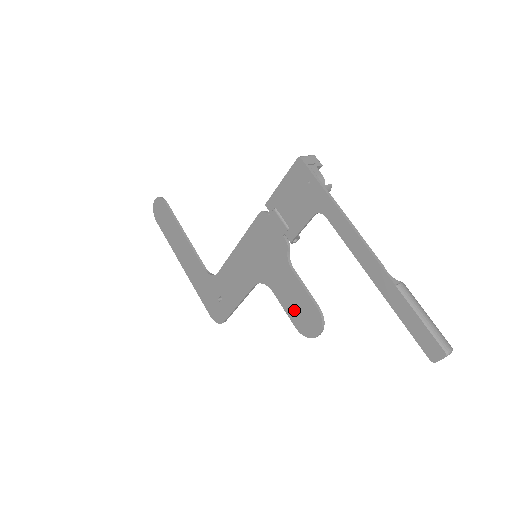
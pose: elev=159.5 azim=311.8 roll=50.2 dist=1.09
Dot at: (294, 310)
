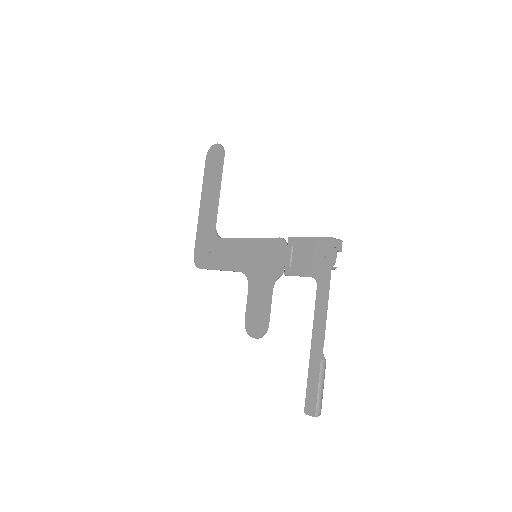
Dot at: (253, 311)
